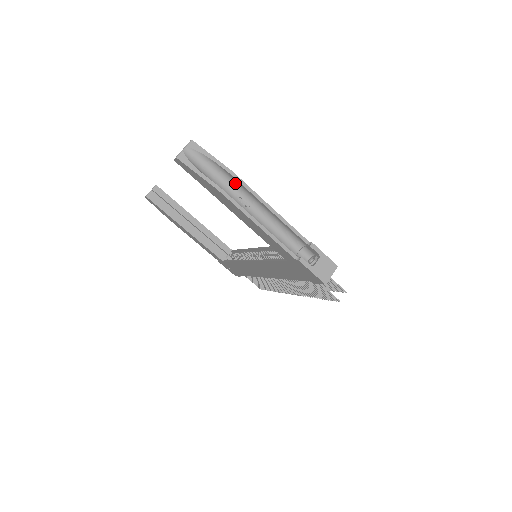
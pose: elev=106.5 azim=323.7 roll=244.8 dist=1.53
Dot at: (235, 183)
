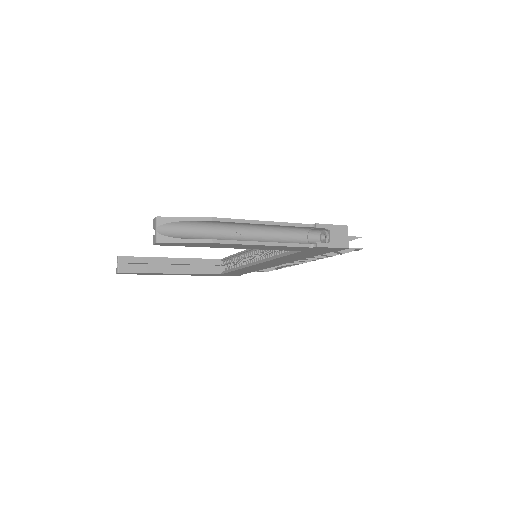
Dot at: (220, 224)
